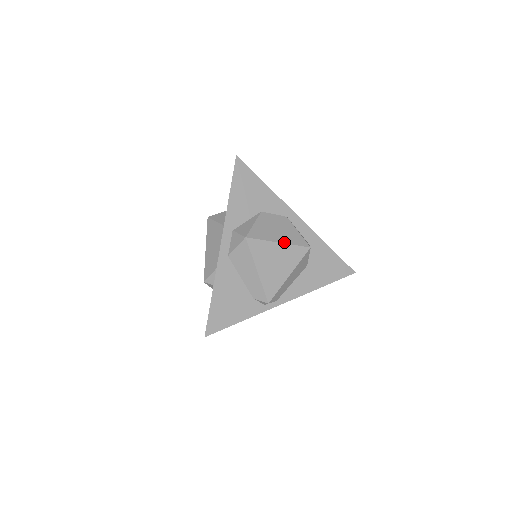
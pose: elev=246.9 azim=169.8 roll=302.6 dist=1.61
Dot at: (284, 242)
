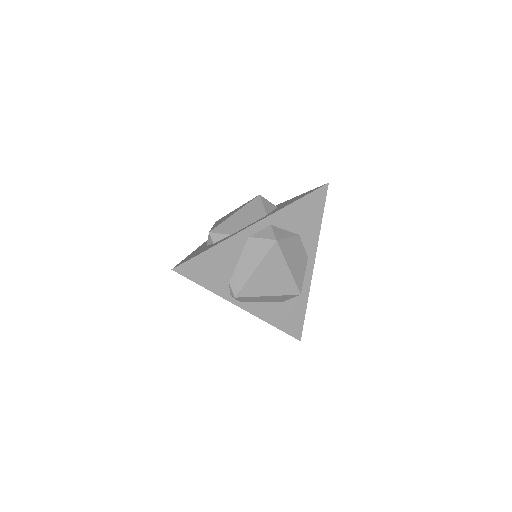
Dot at: (292, 272)
